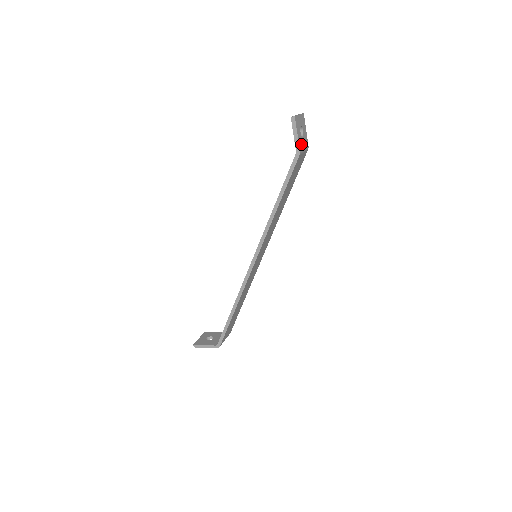
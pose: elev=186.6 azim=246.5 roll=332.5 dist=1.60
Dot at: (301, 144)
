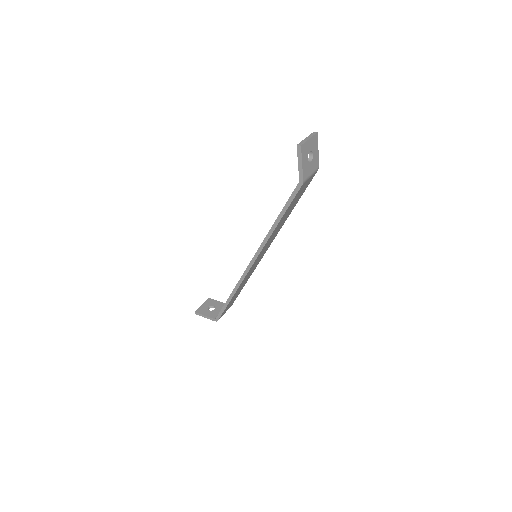
Dot at: (307, 171)
